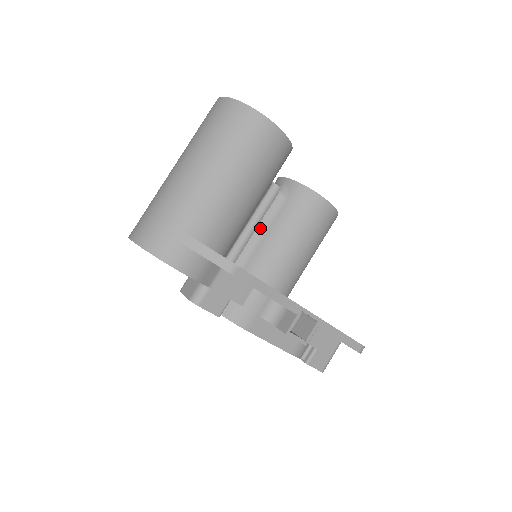
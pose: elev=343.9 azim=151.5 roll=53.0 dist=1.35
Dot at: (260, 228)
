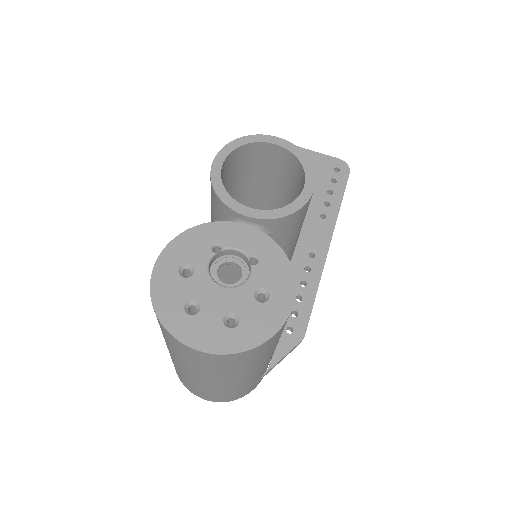
Dot at: occluded
